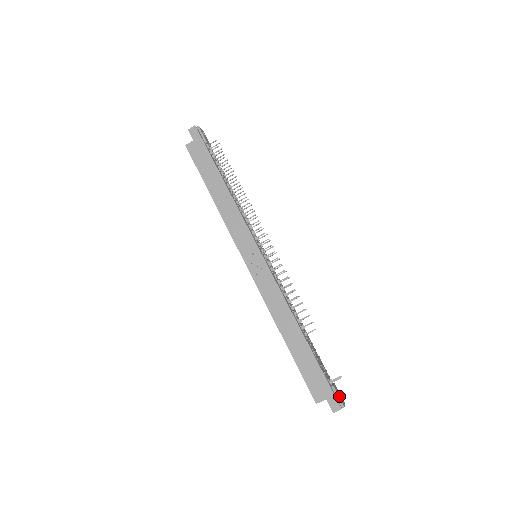
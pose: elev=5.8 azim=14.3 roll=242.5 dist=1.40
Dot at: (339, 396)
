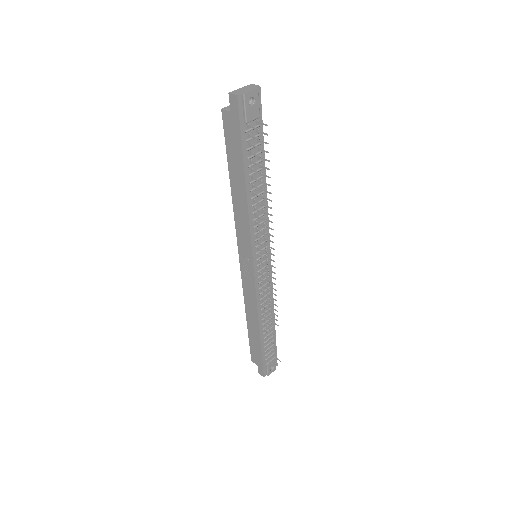
Dot at: (269, 370)
